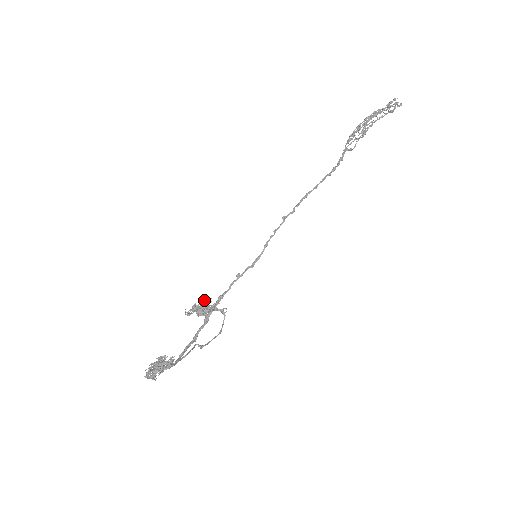
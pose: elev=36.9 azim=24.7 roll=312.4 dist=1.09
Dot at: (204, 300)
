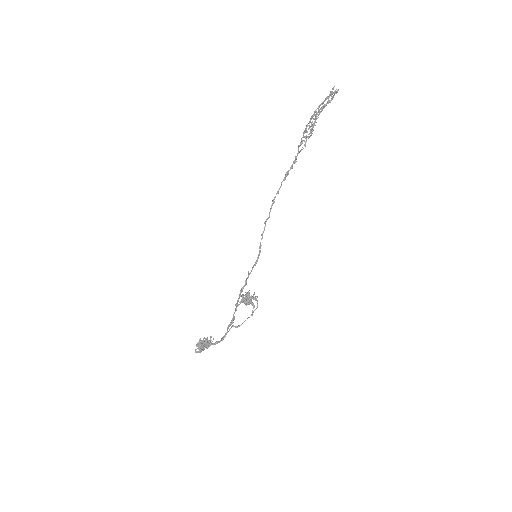
Dot at: (245, 294)
